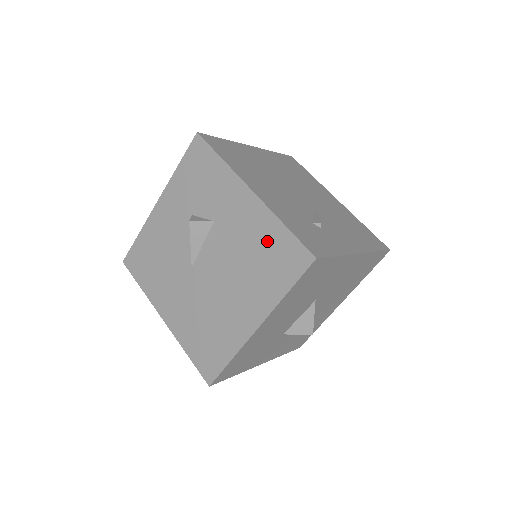
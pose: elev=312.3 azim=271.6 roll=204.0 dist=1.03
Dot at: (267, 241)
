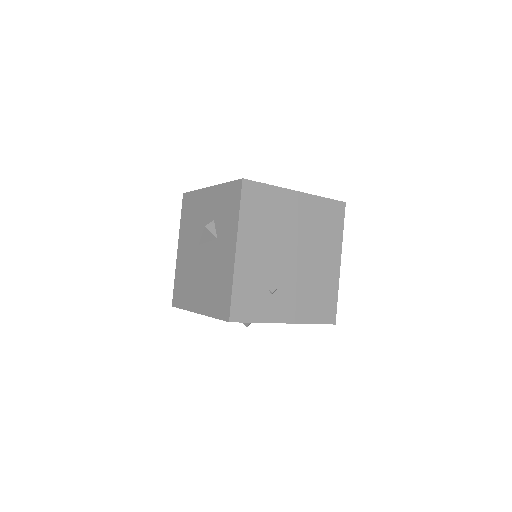
Dot at: (223, 284)
